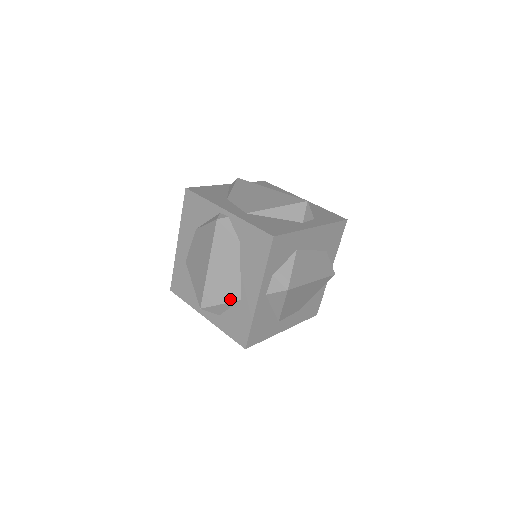
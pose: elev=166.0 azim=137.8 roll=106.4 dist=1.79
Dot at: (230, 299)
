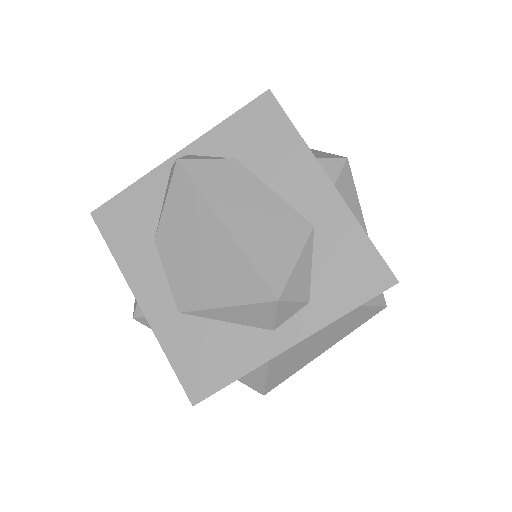
Dot at: (300, 240)
